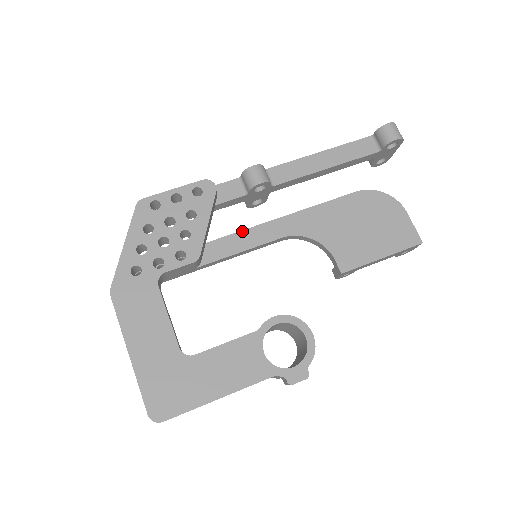
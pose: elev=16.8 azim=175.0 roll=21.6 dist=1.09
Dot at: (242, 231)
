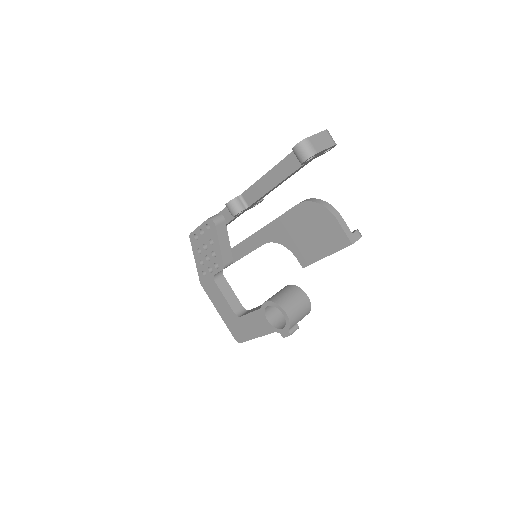
Dot at: (244, 241)
